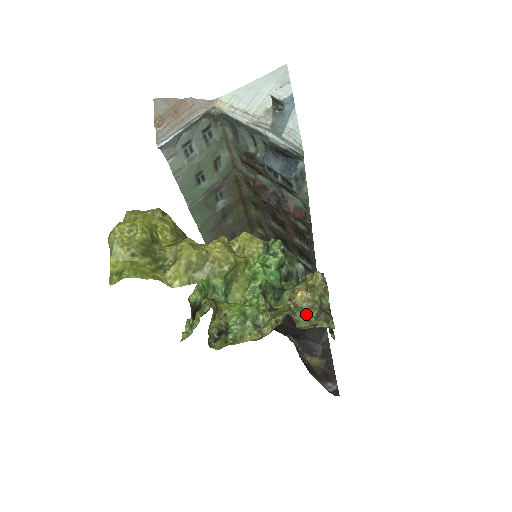
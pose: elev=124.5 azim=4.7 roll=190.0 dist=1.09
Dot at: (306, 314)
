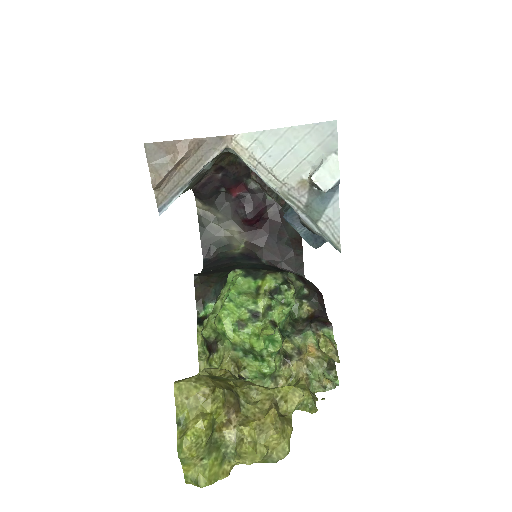
Dot at: (317, 373)
